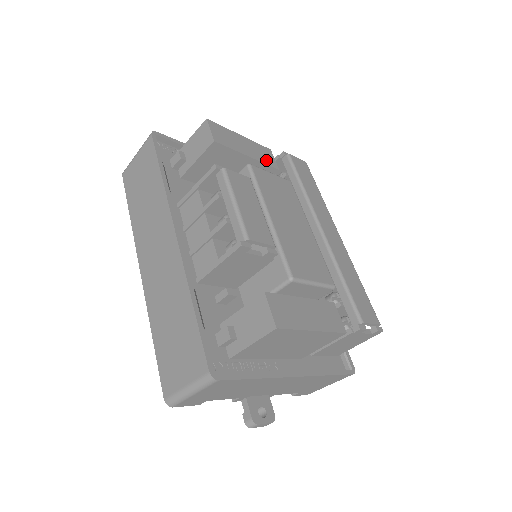
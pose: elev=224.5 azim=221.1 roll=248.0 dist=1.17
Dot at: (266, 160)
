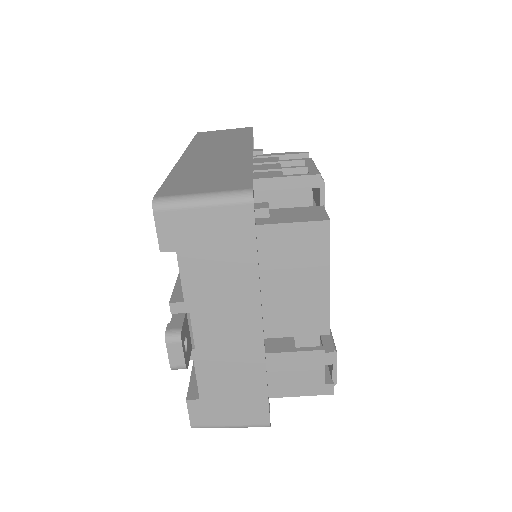
Dot at: occluded
